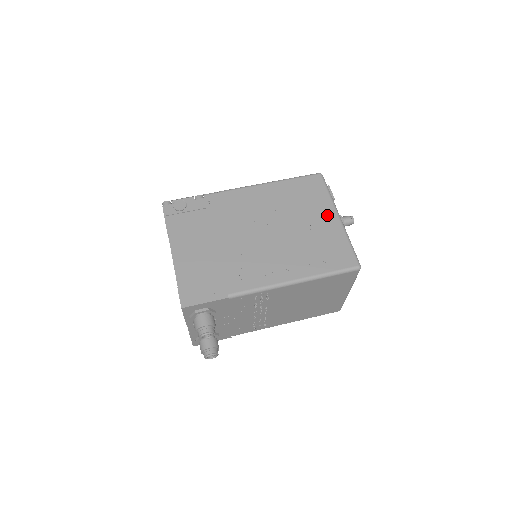
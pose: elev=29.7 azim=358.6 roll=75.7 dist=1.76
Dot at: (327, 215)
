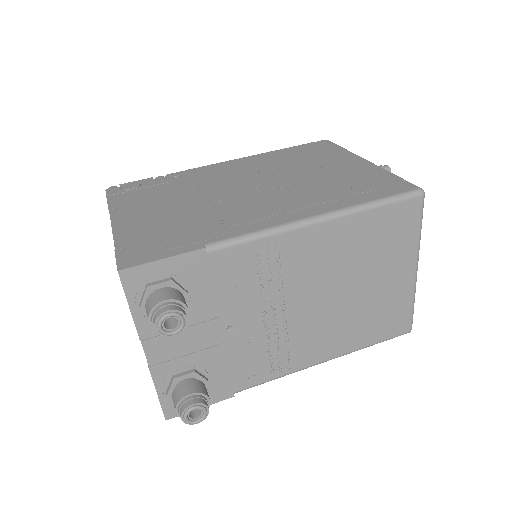
Dot at: (348, 161)
